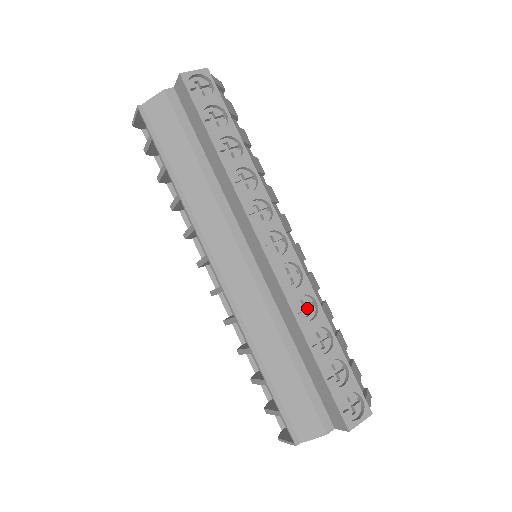
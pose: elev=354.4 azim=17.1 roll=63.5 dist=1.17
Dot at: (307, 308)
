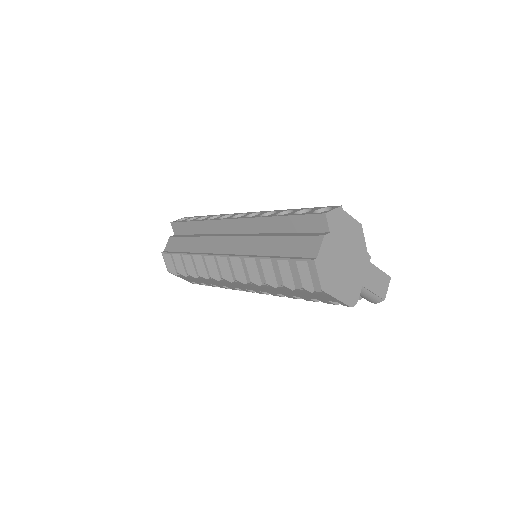
Dot at: occluded
